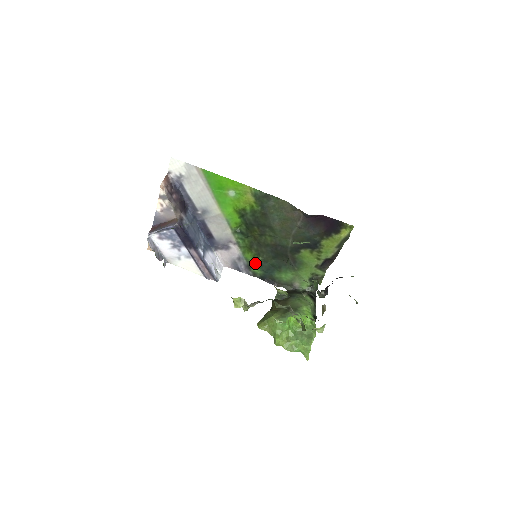
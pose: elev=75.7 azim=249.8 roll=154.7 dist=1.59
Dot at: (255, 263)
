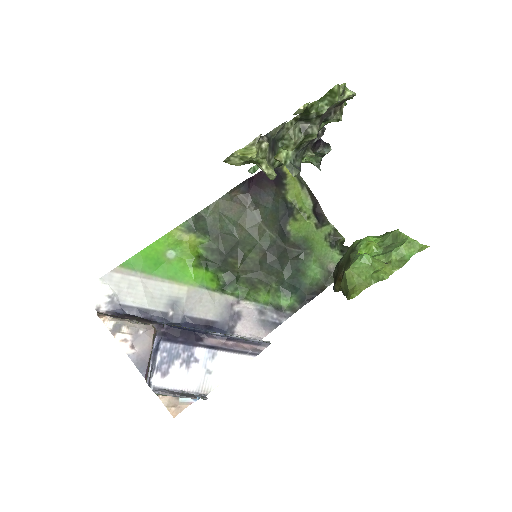
Dot at: (277, 297)
